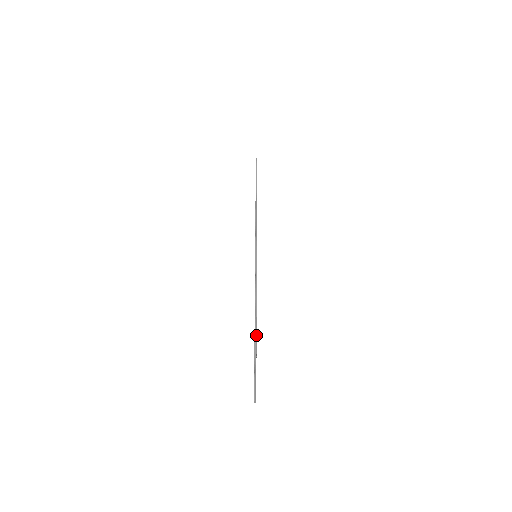
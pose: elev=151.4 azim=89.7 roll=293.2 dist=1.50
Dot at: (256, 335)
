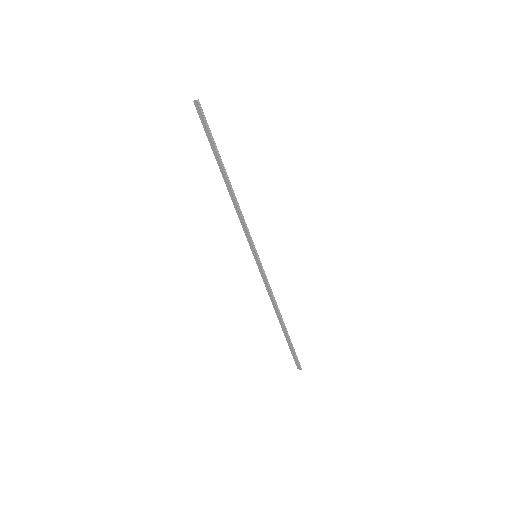
Dot at: (286, 329)
